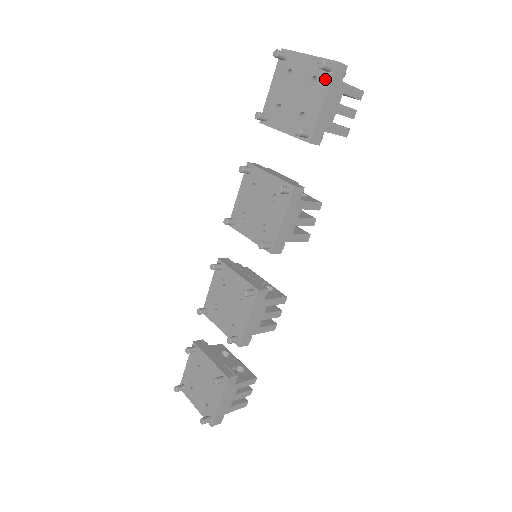
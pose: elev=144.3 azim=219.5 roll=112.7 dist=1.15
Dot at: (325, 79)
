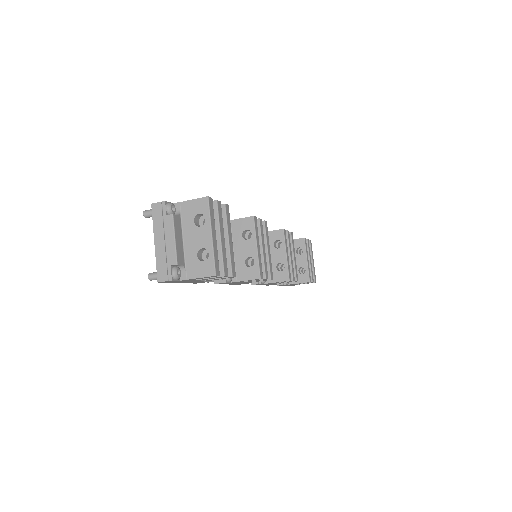
Dot at: occluded
